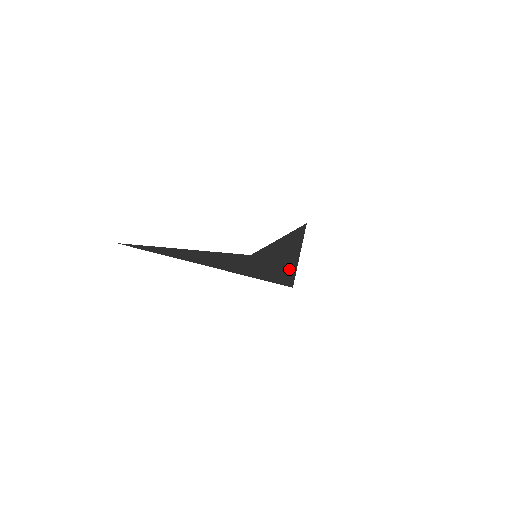
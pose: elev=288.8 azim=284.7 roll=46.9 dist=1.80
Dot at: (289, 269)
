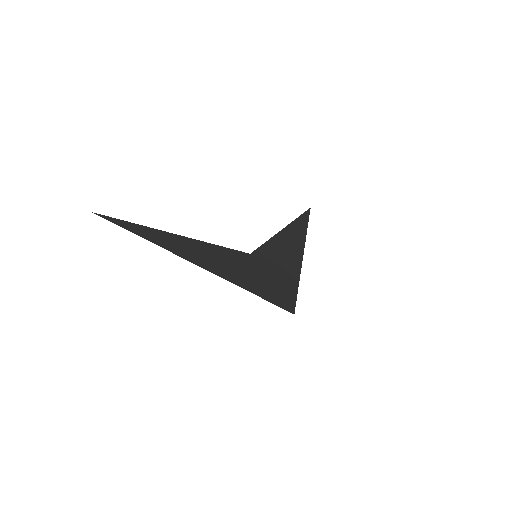
Dot at: (291, 283)
